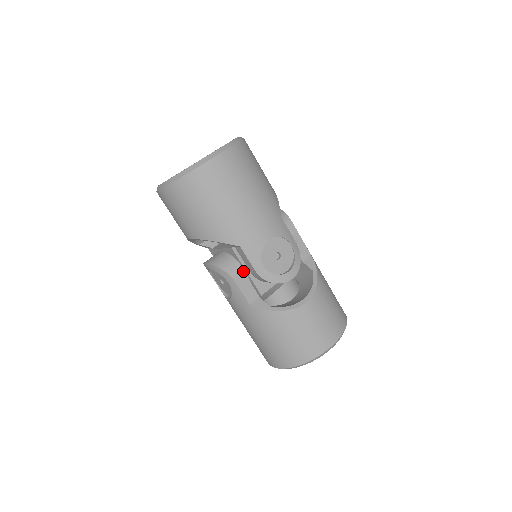
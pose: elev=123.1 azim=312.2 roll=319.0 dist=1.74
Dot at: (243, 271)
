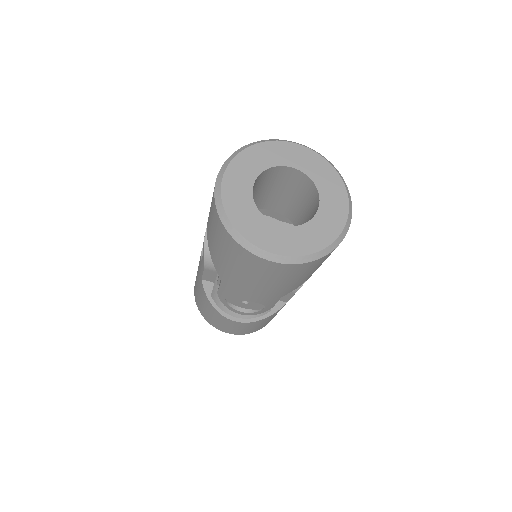
Dot at: occluded
